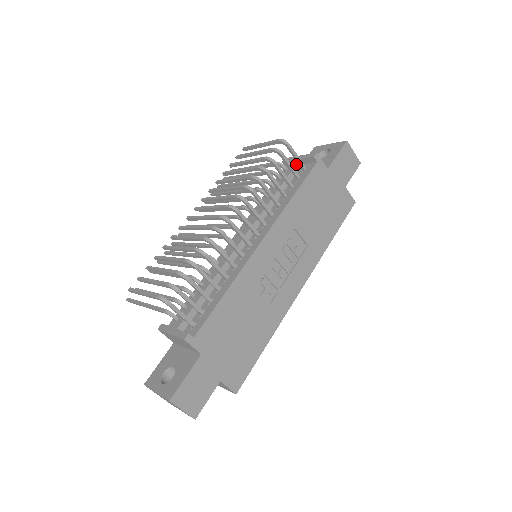
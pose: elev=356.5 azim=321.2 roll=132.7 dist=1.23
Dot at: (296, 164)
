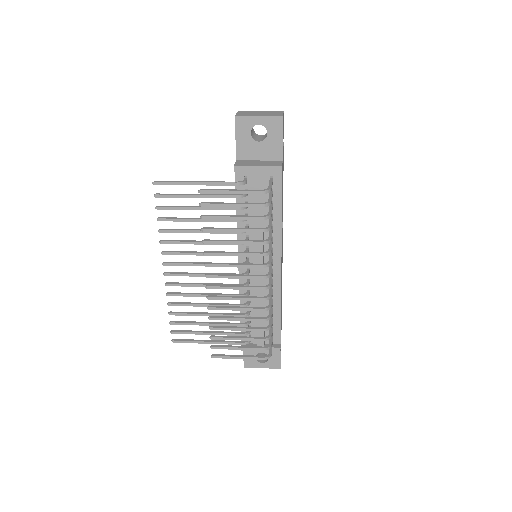
Dot at: (262, 180)
